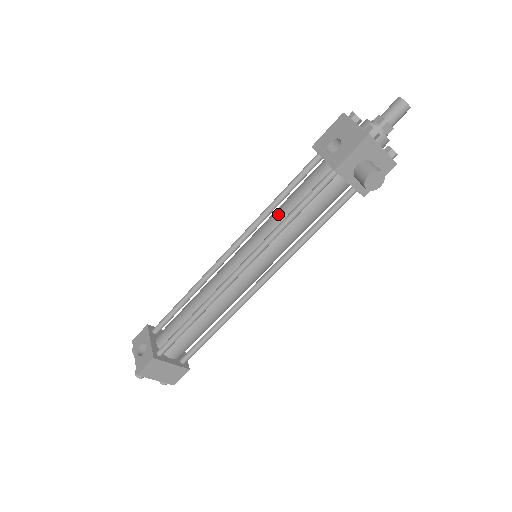
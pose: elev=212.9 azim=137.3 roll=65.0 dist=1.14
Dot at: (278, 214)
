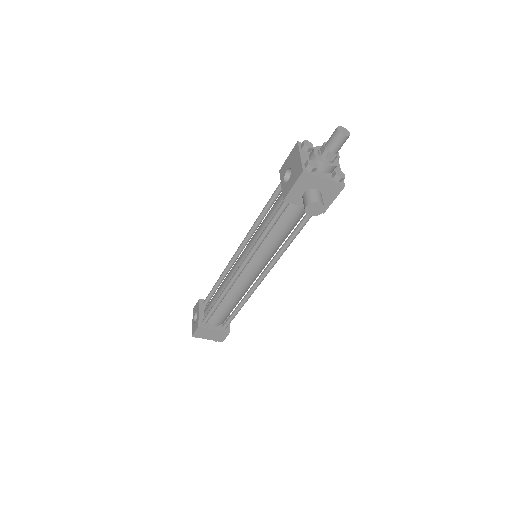
Dot at: (260, 228)
